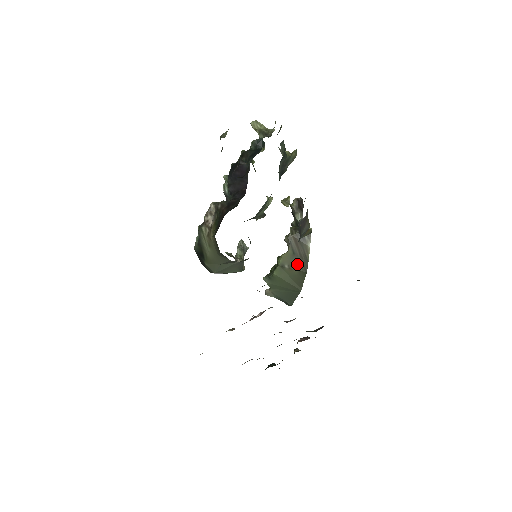
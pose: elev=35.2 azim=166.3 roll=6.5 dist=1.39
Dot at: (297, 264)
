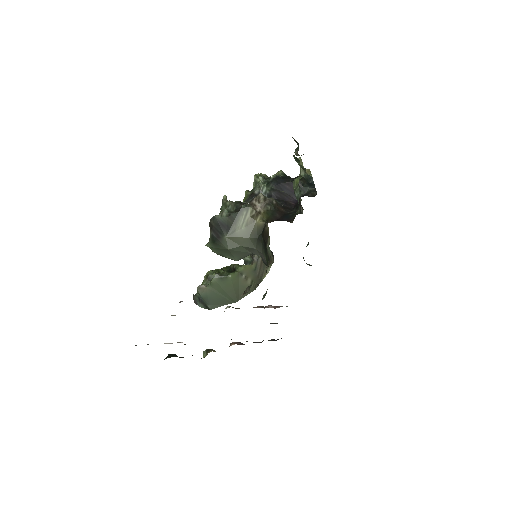
Dot at: (252, 279)
